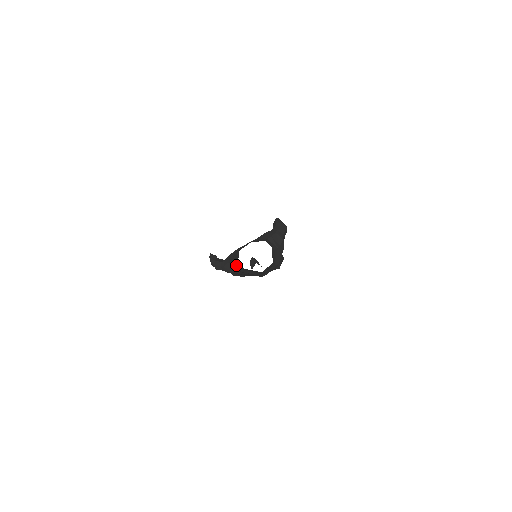
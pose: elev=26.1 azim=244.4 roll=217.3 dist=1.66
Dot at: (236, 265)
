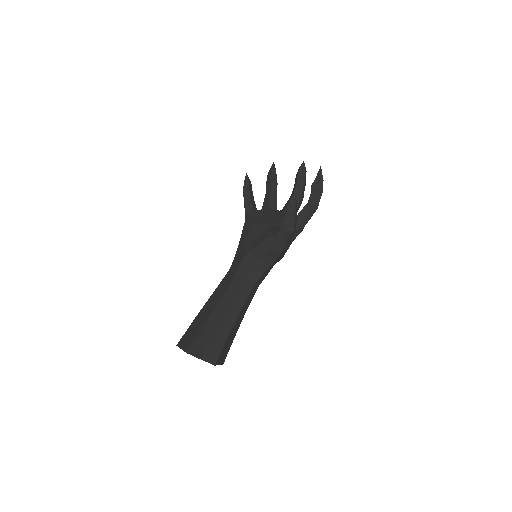
Dot at: occluded
